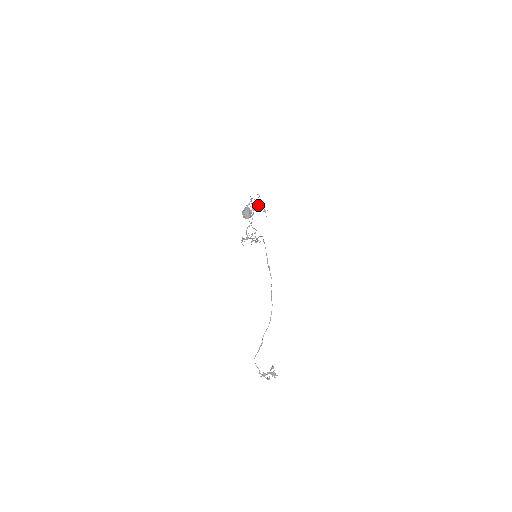
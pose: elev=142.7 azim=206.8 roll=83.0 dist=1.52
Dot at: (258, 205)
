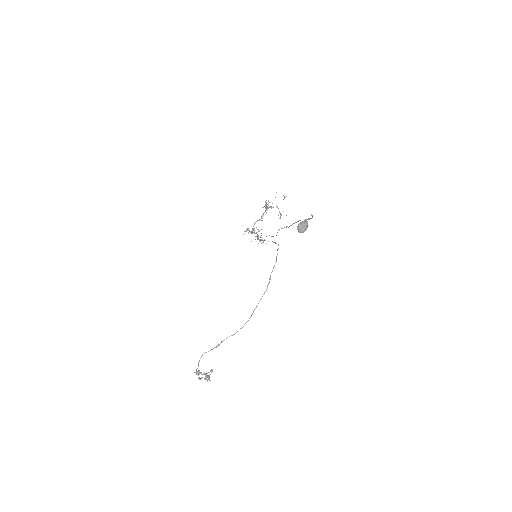
Dot at: occluded
